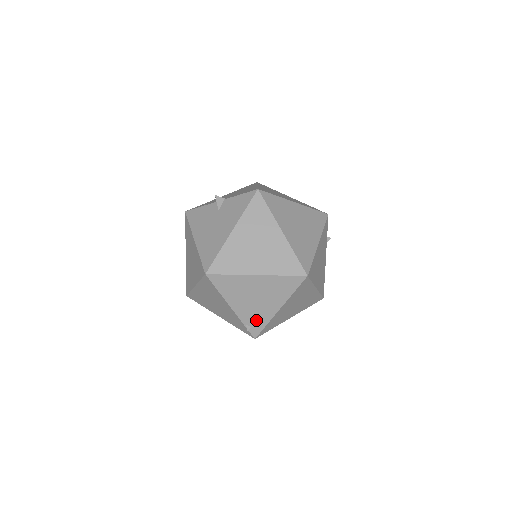
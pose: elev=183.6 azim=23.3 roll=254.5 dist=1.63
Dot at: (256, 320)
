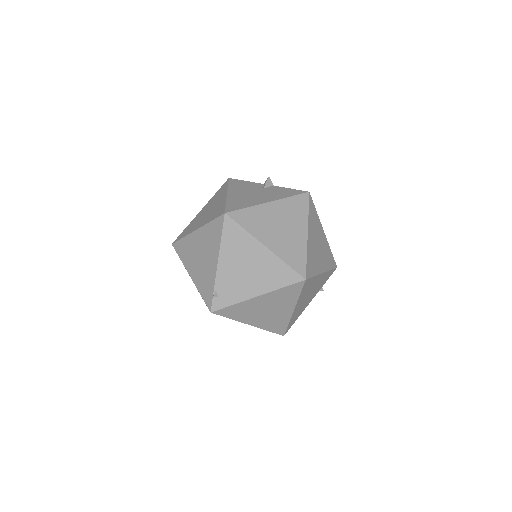
Dot at: (228, 293)
